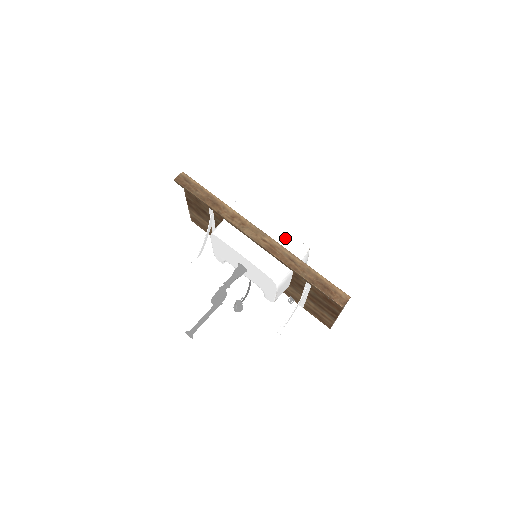
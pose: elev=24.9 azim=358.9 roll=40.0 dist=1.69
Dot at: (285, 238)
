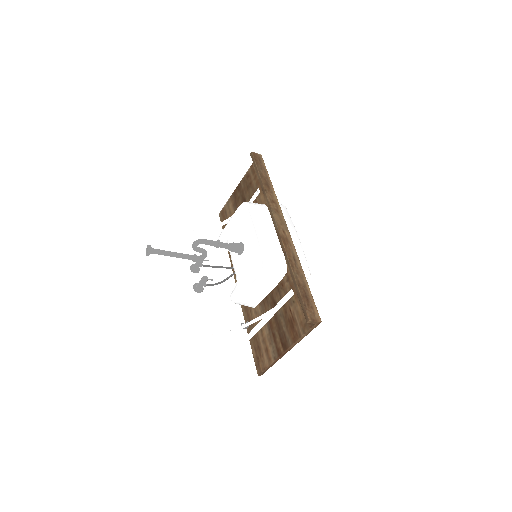
Dot at: (298, 250)
